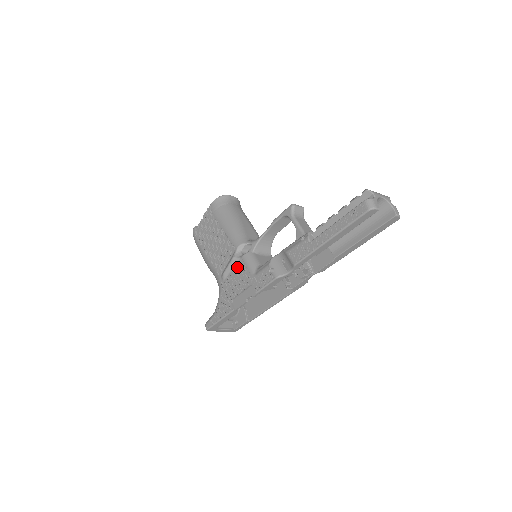
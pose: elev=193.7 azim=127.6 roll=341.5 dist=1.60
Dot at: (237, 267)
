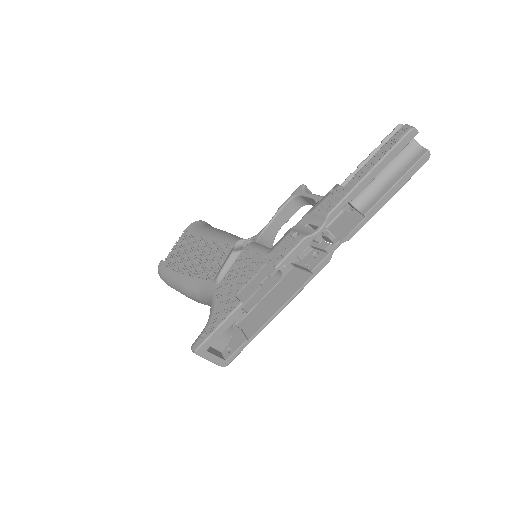
Dot at: (239, 259)
